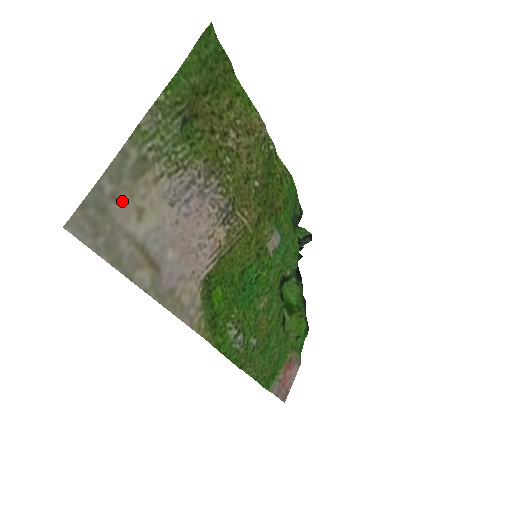
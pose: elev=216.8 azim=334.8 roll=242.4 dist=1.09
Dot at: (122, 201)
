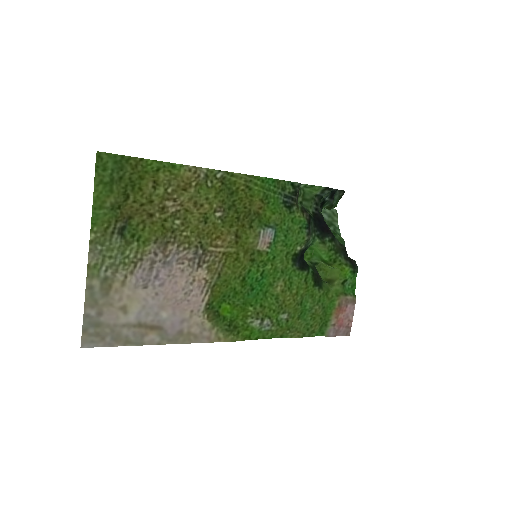
Dot at: (107, 312)
